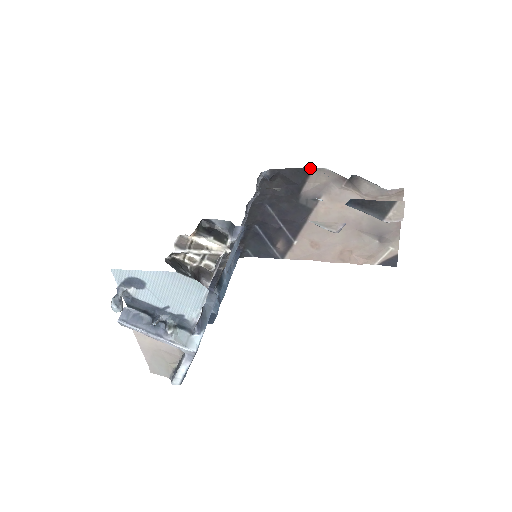
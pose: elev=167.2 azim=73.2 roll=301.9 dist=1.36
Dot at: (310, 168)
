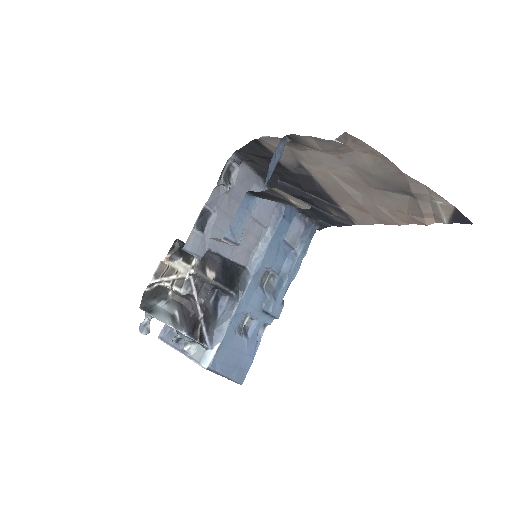
Dot at: (255, 140)
